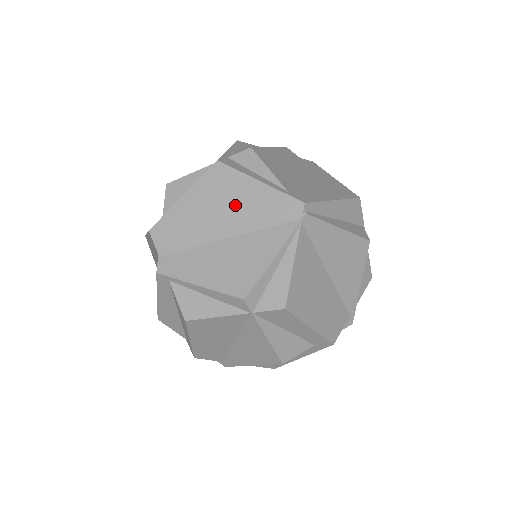
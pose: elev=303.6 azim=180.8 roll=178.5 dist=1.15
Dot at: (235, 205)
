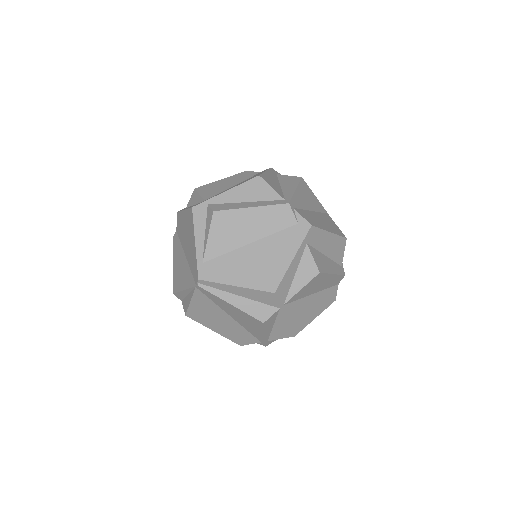
Dot at: (189, 242)
